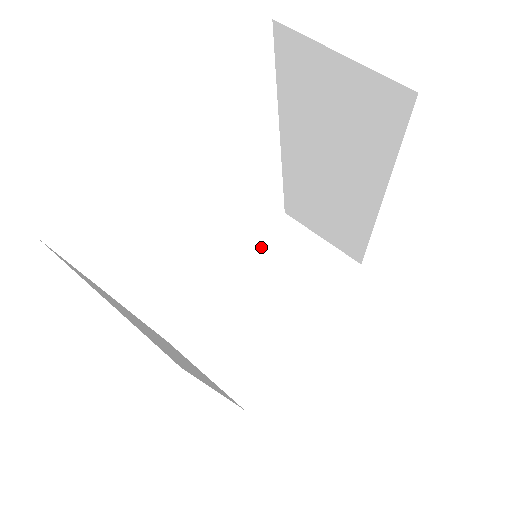
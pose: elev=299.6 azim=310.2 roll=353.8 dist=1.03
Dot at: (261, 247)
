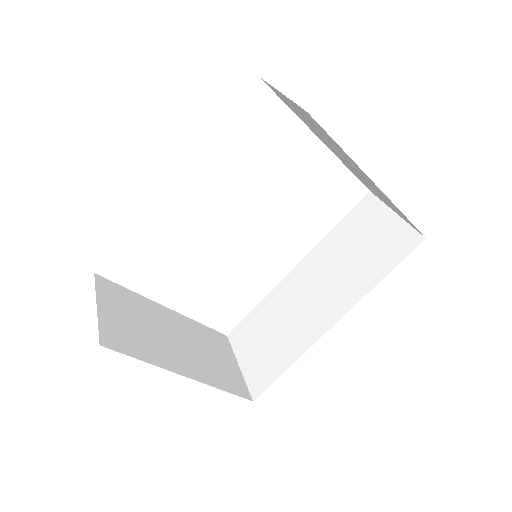
Dot at: (199, 325)
